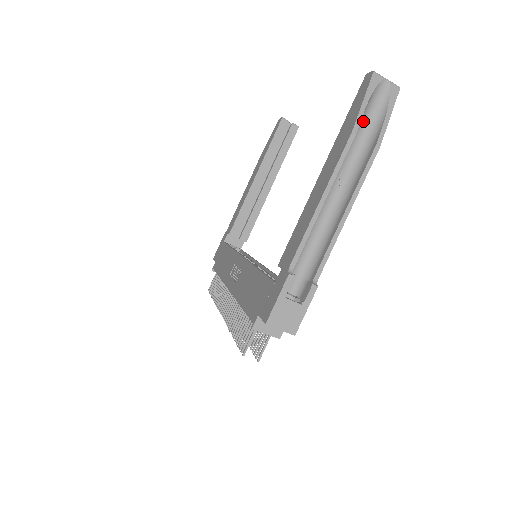
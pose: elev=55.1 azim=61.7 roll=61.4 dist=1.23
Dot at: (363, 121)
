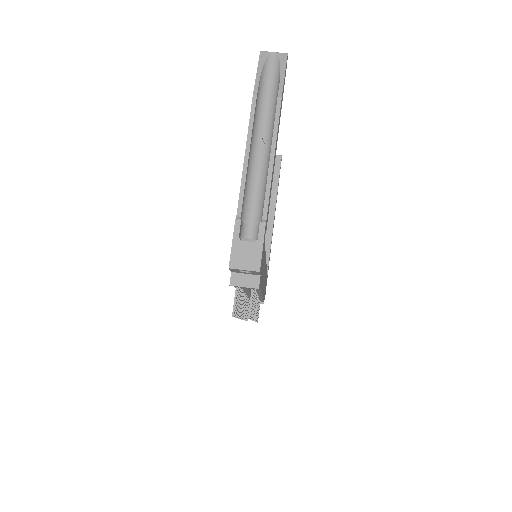
Dot at: (265, 88)
